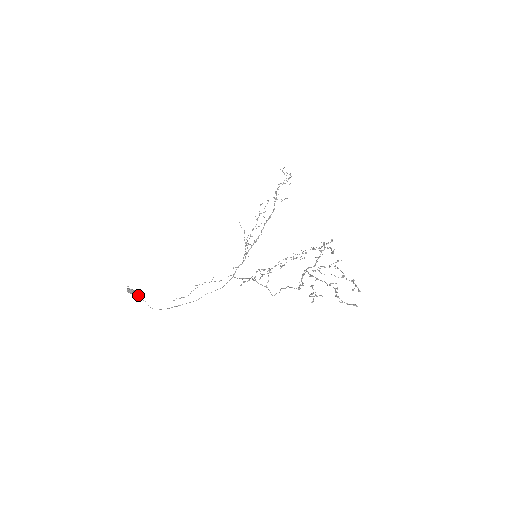
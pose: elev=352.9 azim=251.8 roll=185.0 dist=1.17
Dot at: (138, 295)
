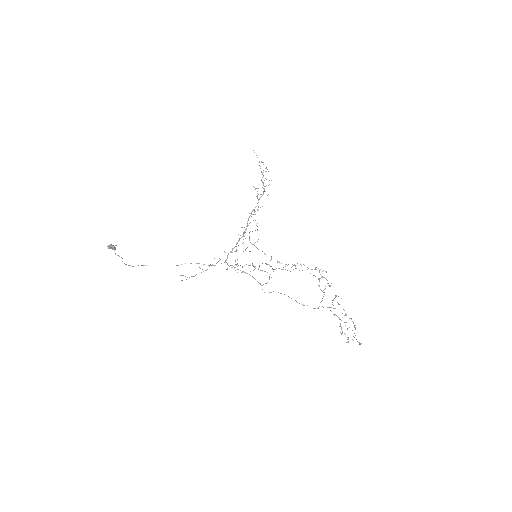
Dot at: (114, 250)
